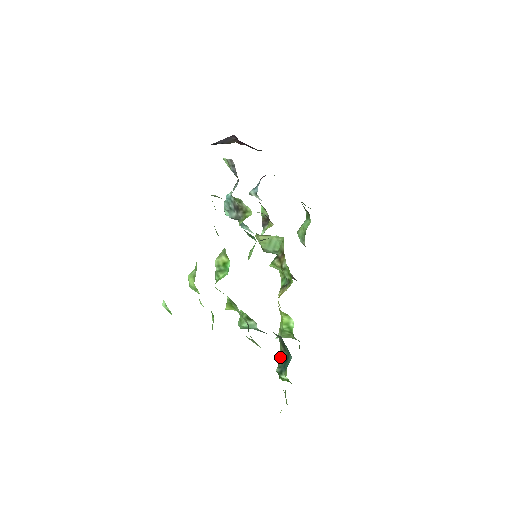
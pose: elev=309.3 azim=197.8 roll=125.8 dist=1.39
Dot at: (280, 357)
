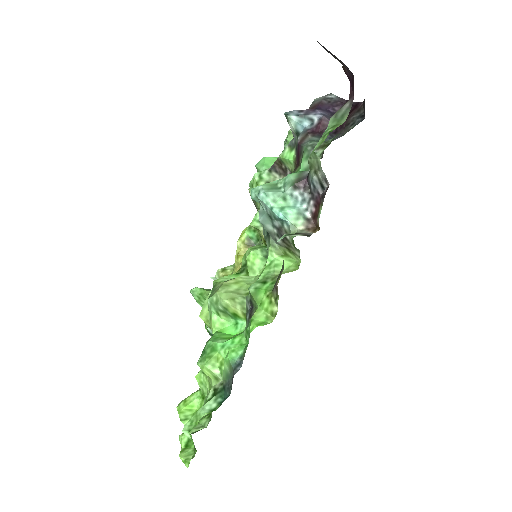
Dot at: occluded
